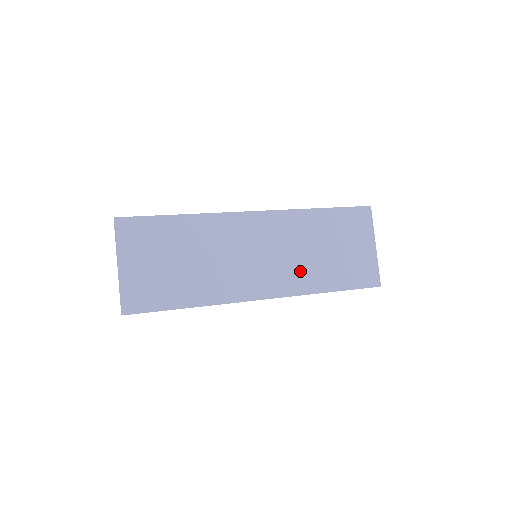
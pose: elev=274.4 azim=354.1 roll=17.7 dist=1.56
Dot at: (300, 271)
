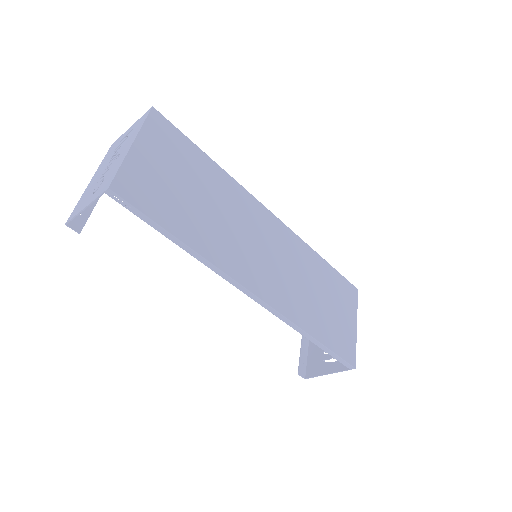
Dot at: (295, 296)
